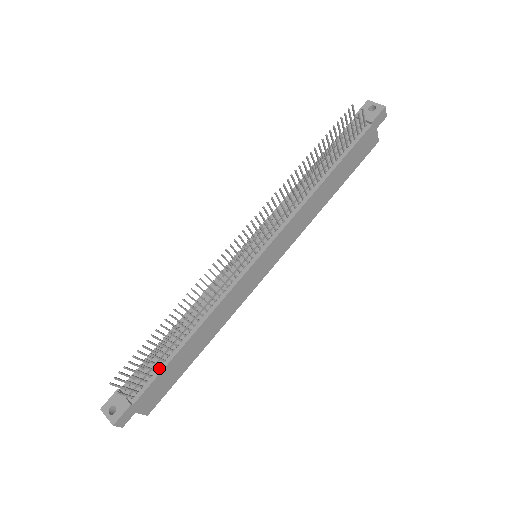
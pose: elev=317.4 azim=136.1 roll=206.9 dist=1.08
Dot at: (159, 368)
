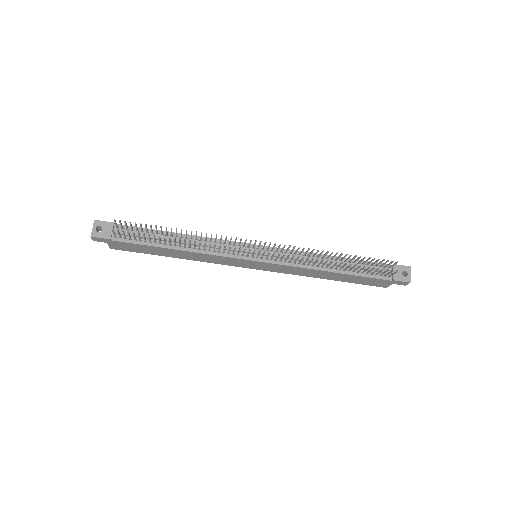
Dot at: (144, 242)
